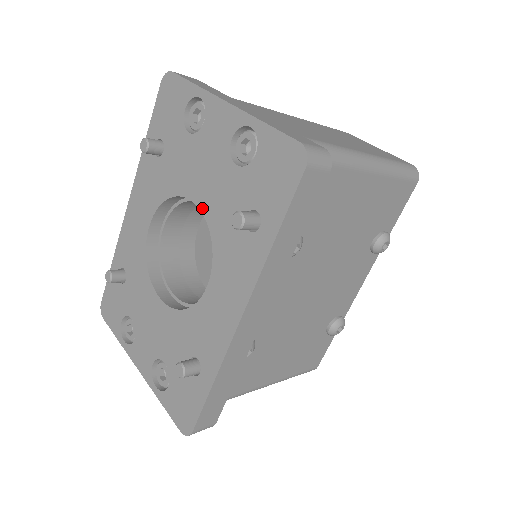
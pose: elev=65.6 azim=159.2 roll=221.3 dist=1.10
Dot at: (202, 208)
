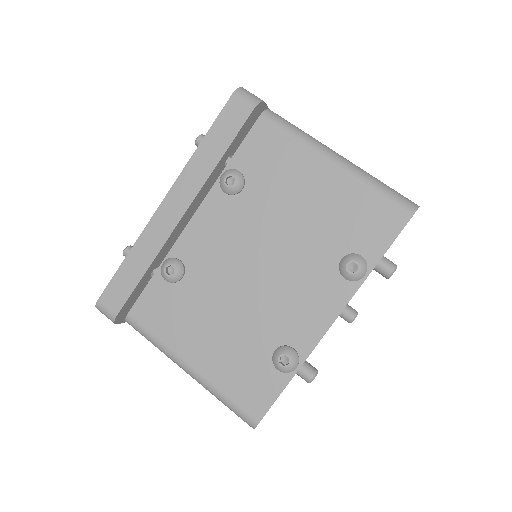
Dot at: occluded
